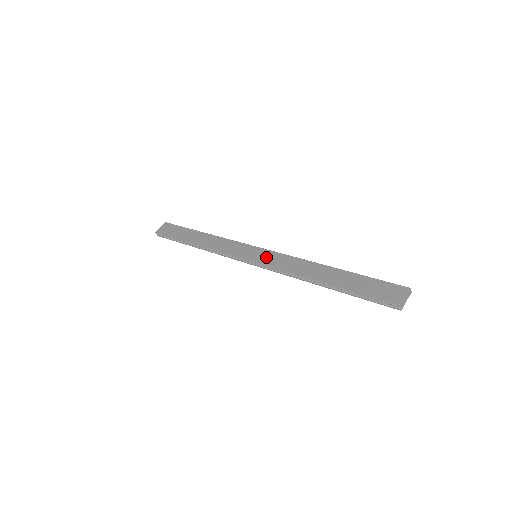
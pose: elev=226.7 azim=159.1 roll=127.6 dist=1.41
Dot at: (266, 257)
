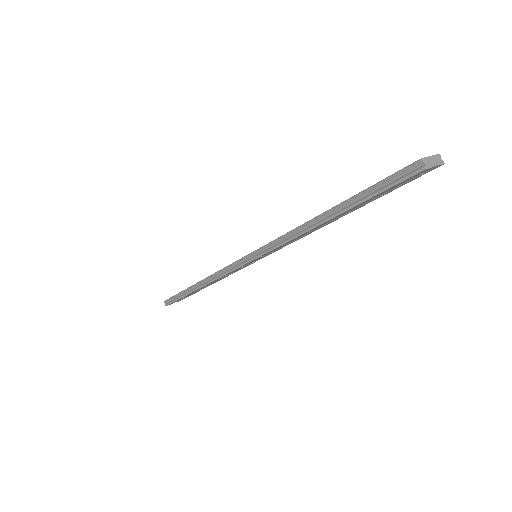
Dot at: occluded
